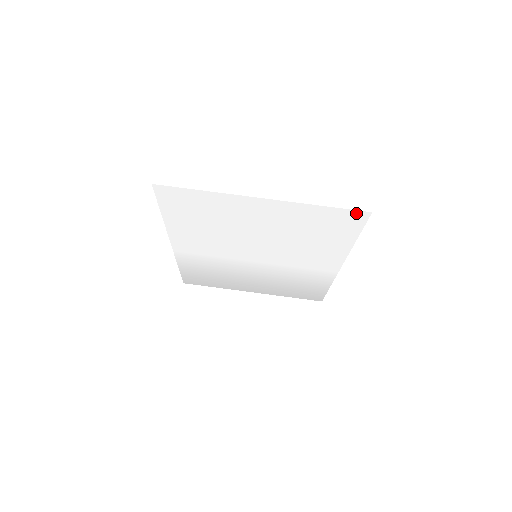
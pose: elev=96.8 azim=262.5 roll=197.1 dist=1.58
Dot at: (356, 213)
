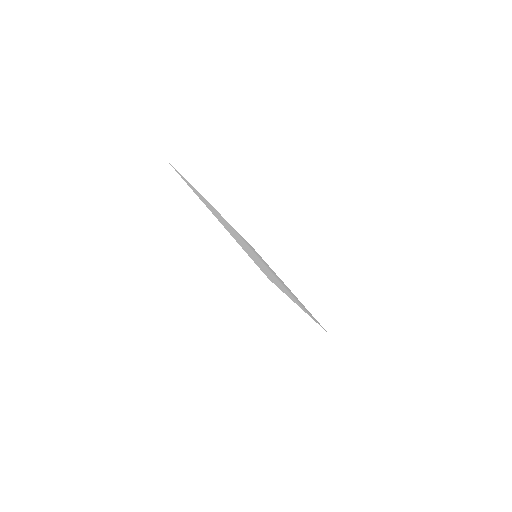
Dot at: occluded
